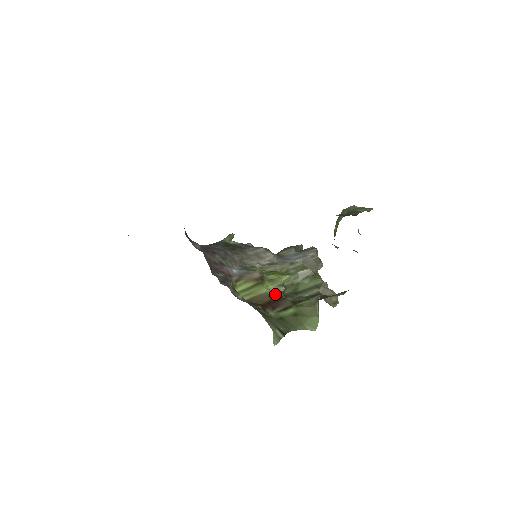
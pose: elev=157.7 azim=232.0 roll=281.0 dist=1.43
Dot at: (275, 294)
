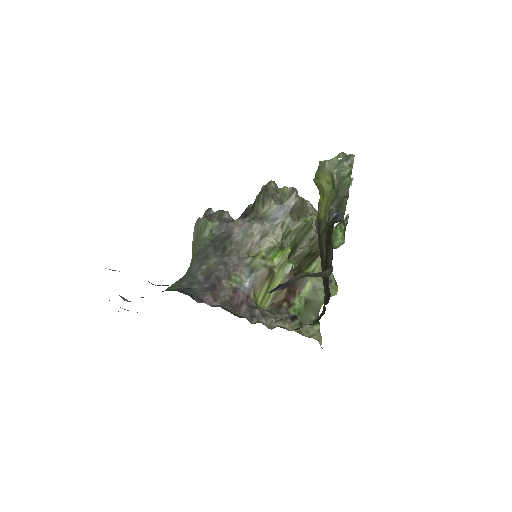
Dot at: (288, 277)
